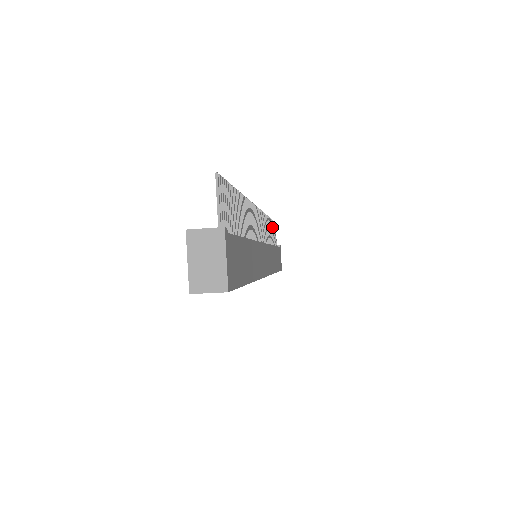
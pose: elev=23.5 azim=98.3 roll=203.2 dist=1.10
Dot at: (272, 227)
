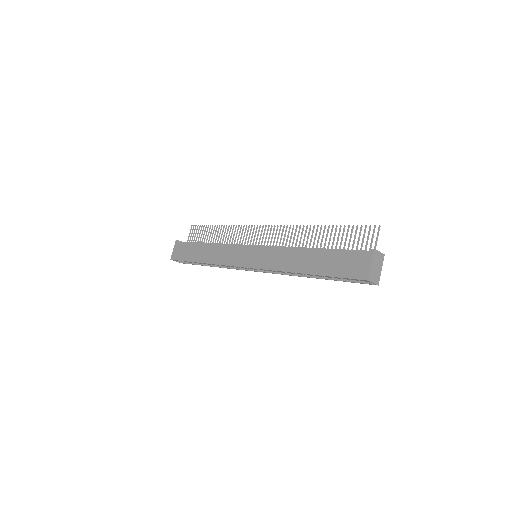
Dot at: (207, 231)
